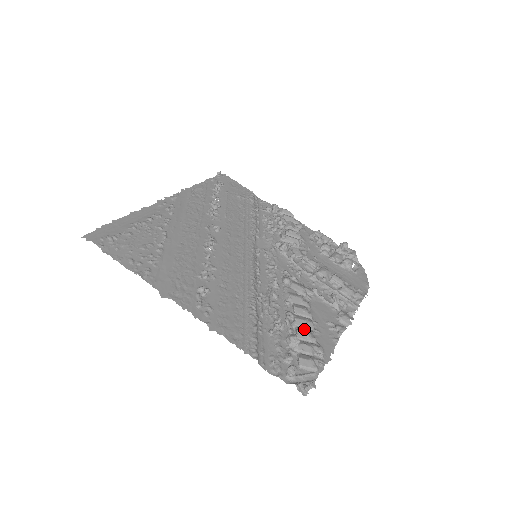
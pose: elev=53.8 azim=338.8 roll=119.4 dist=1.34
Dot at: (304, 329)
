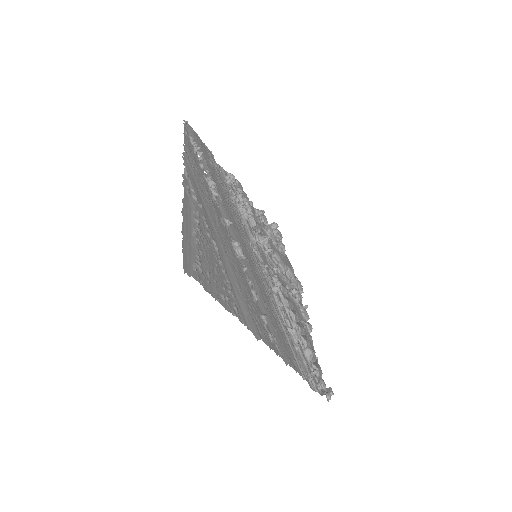
Dot at: (305, 337)
